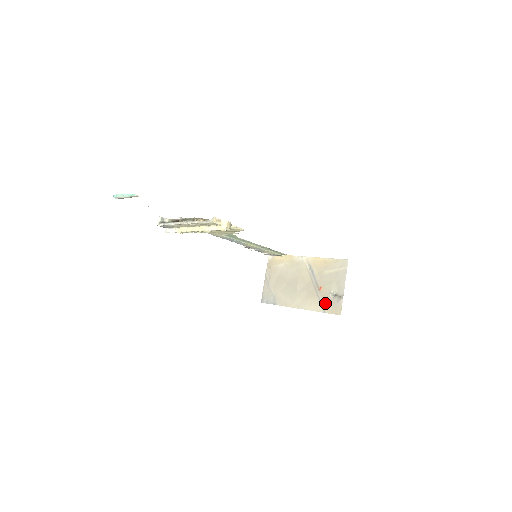
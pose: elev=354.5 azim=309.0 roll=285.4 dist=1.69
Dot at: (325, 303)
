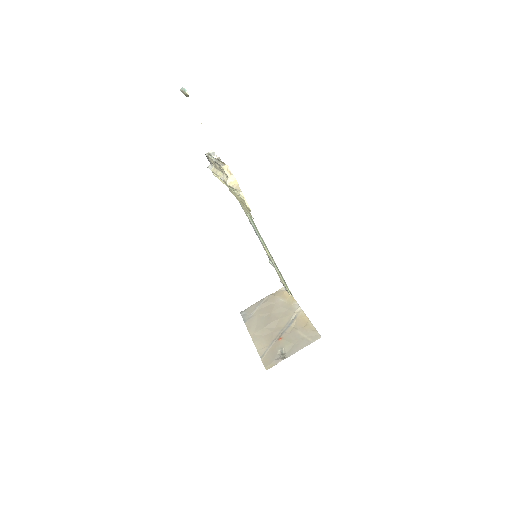
Dot at: (269, 352)
